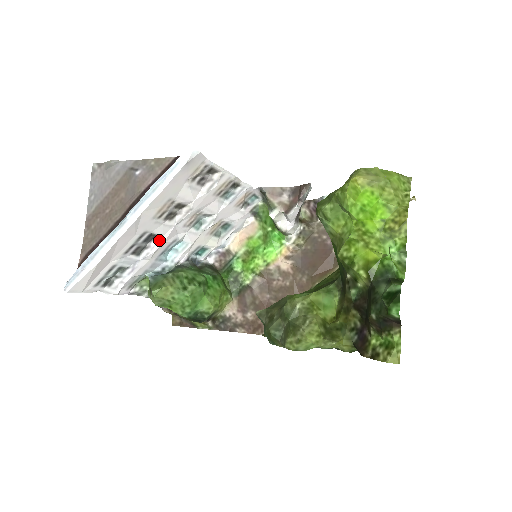
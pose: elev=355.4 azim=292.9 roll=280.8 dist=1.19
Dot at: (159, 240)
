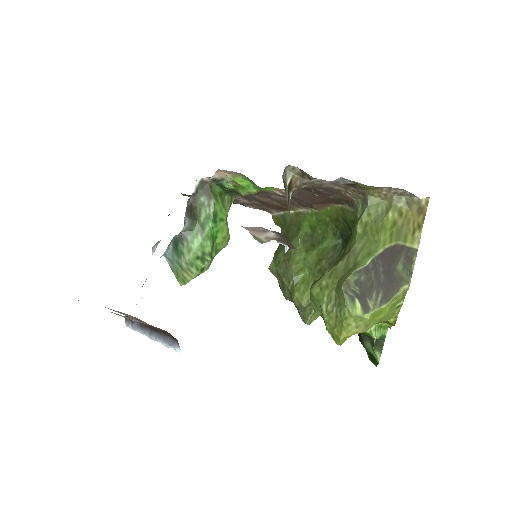
Dot at: occluded
